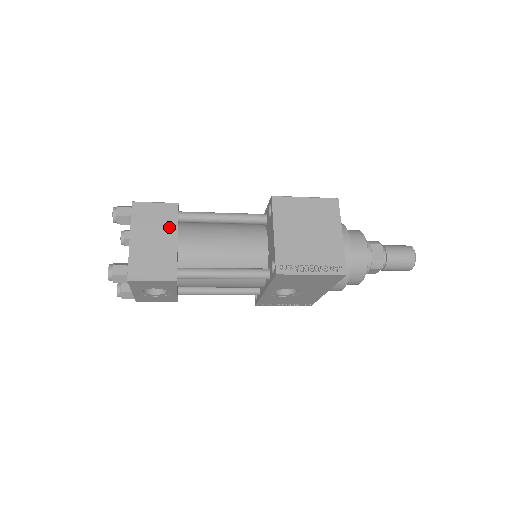
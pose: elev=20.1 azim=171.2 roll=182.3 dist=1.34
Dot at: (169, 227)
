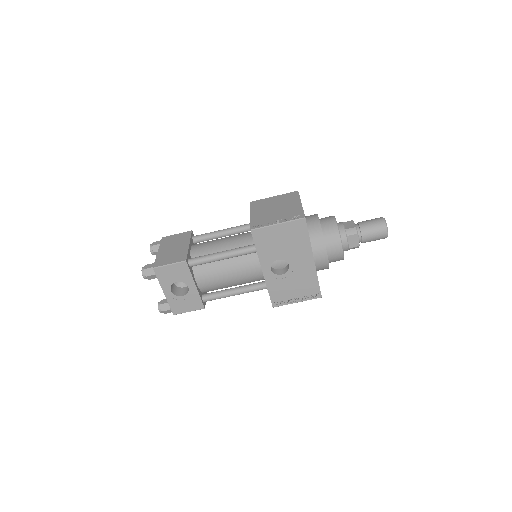
Dot at: (184, 241)
